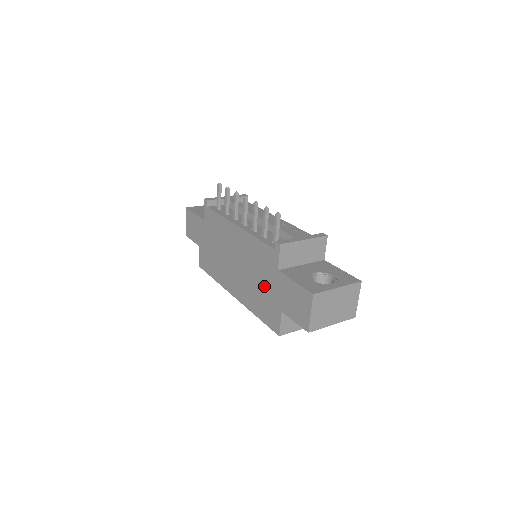
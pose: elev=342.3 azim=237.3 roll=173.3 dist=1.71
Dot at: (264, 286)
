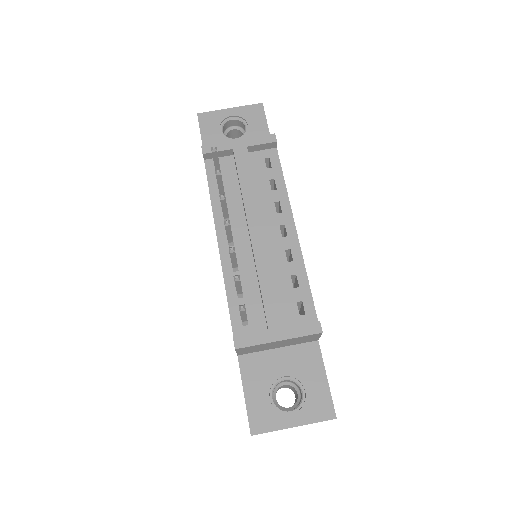
Dot at: occluded
